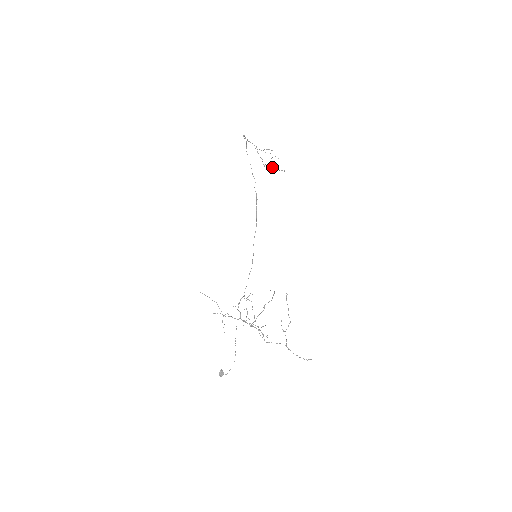
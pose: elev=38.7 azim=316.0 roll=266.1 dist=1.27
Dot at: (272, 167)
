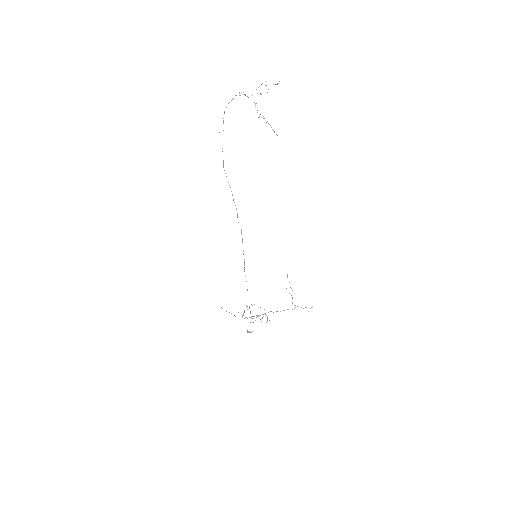
Dot at: occluded
